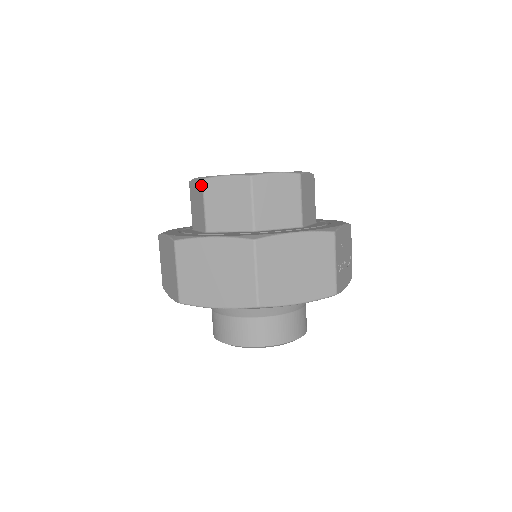
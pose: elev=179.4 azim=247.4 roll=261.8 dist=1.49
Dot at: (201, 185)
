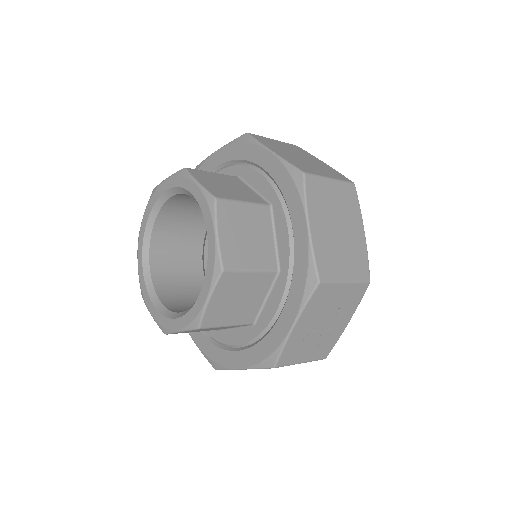
Dot at: occluded
